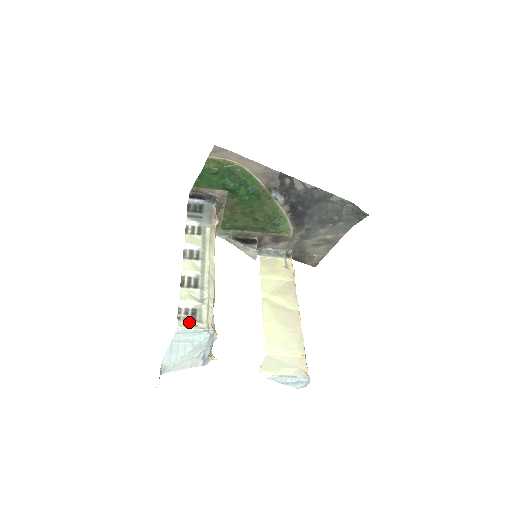
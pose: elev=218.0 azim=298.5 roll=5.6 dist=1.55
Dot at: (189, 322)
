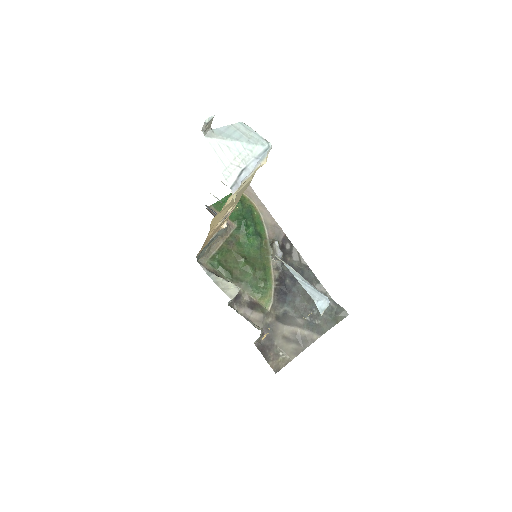
Dot at: occluded
